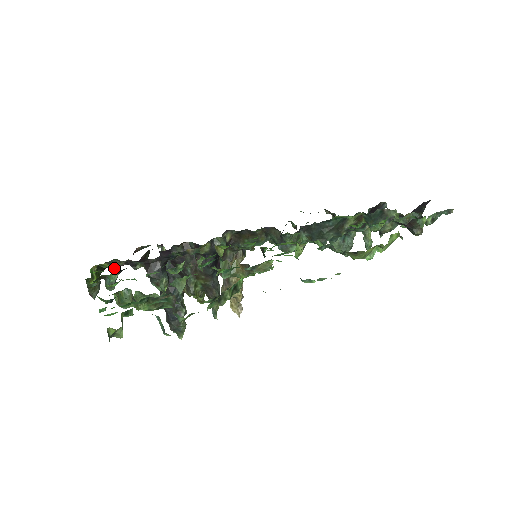
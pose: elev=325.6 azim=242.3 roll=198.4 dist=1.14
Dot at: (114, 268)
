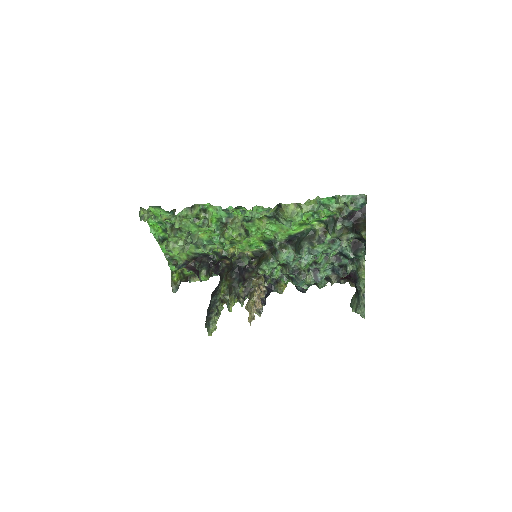
Dot at: (188, 271)
